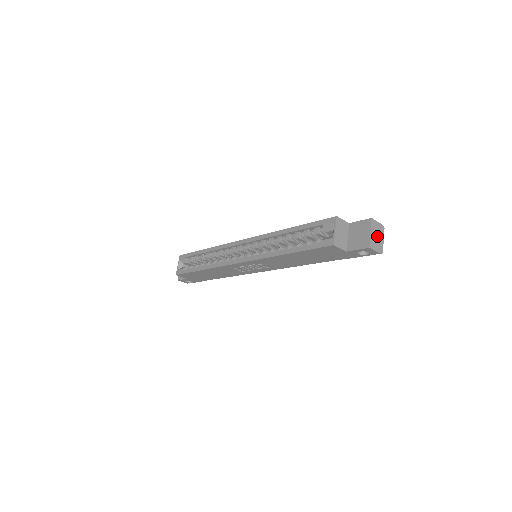
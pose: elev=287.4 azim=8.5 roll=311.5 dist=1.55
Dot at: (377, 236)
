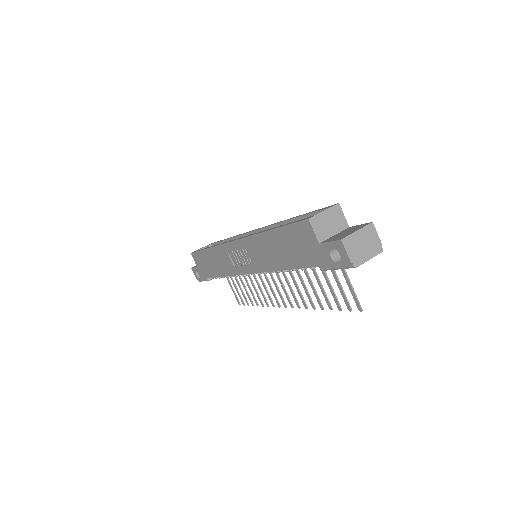
Dot at: (364, 245)
